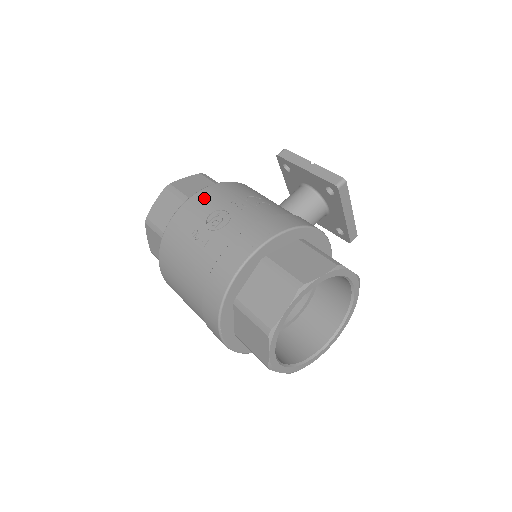
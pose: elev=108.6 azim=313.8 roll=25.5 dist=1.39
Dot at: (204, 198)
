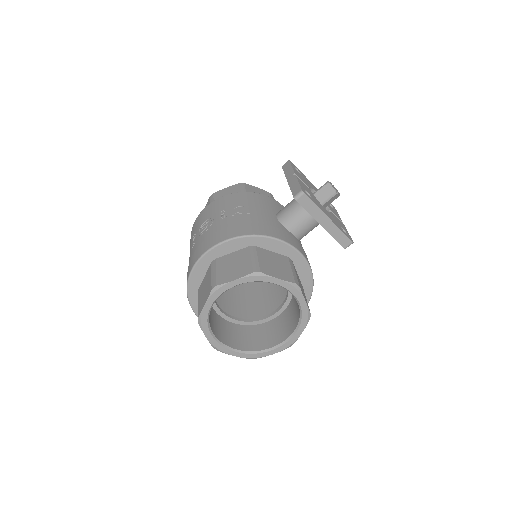
Dot at: (210, 208)
